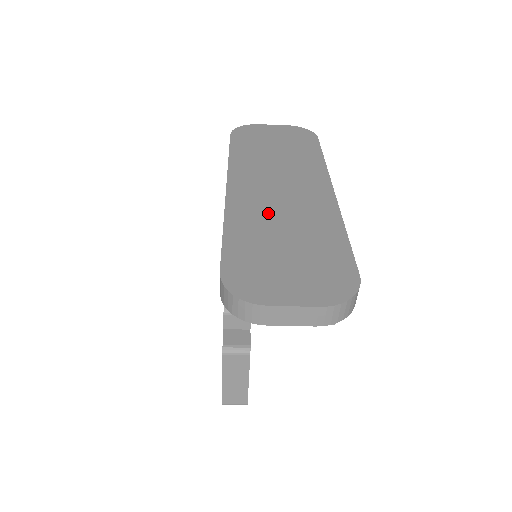
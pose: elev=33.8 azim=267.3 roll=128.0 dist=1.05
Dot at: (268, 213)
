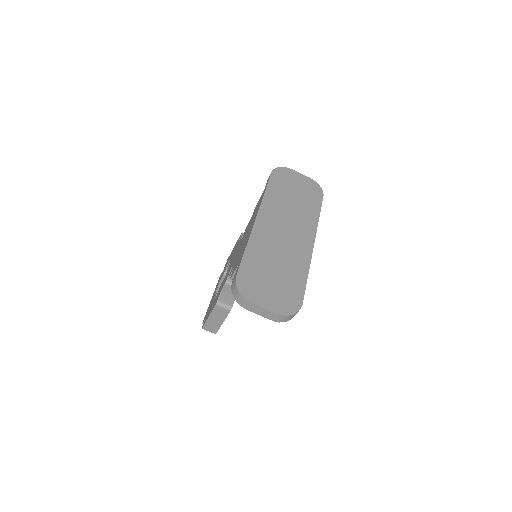
Dot at: (273, 246)
